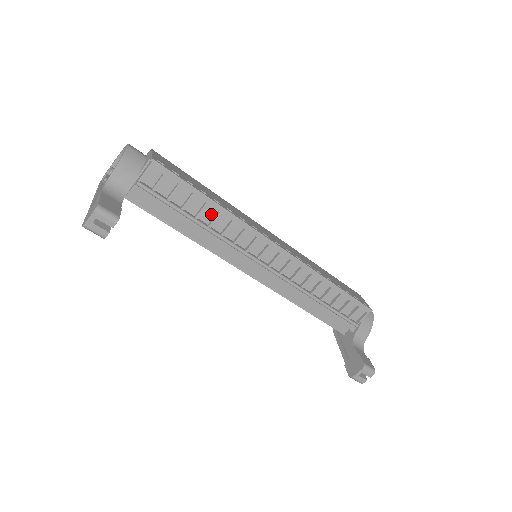
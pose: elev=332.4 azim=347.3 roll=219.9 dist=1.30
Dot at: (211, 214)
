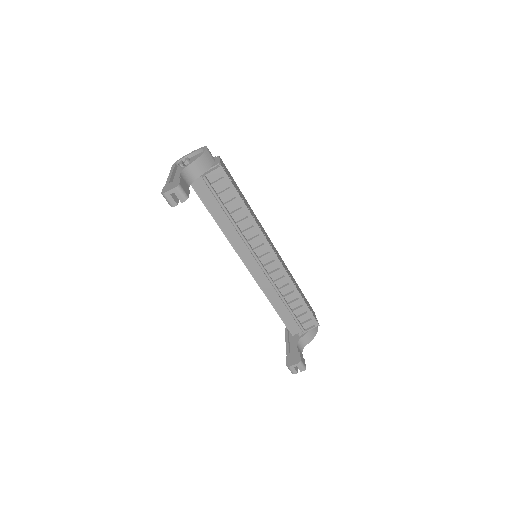
Dot at: (241, 216)
